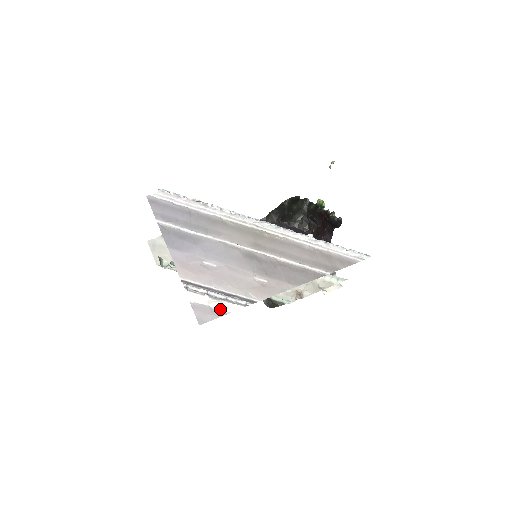
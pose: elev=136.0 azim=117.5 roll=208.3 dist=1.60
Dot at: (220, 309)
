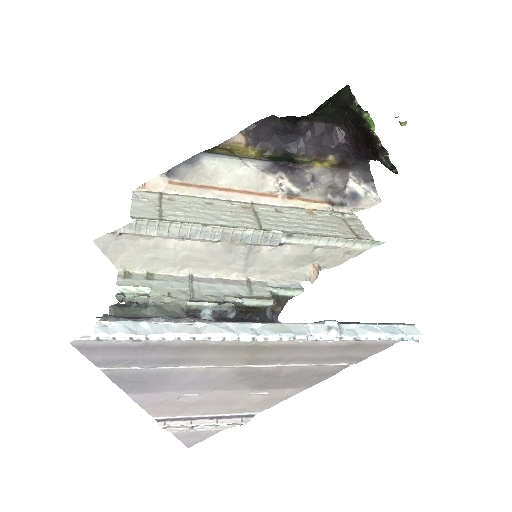
Dot at: (210, 430)
